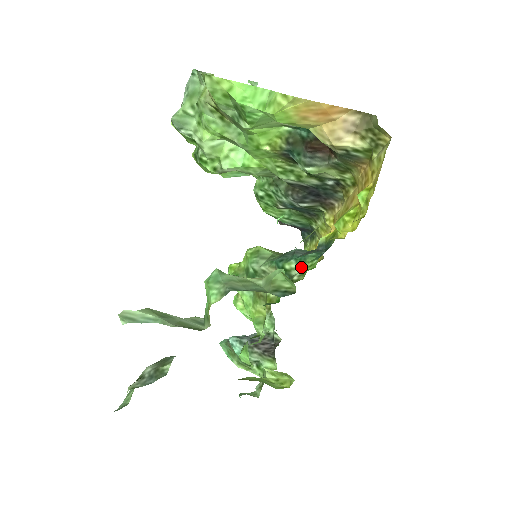
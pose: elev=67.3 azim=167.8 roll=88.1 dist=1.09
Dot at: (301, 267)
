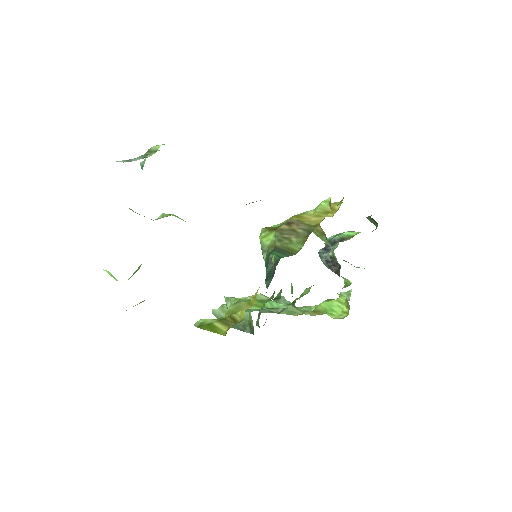
Dot at: occluded
